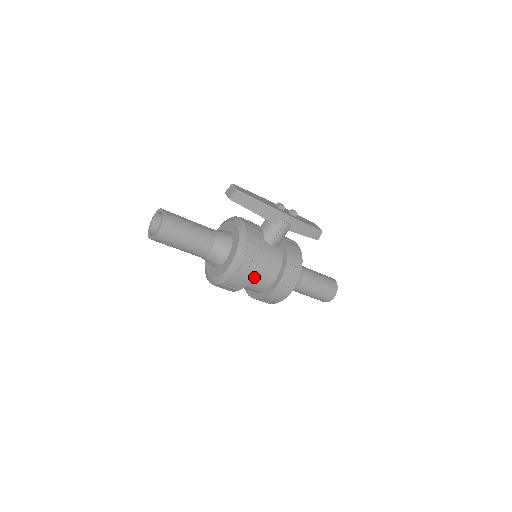
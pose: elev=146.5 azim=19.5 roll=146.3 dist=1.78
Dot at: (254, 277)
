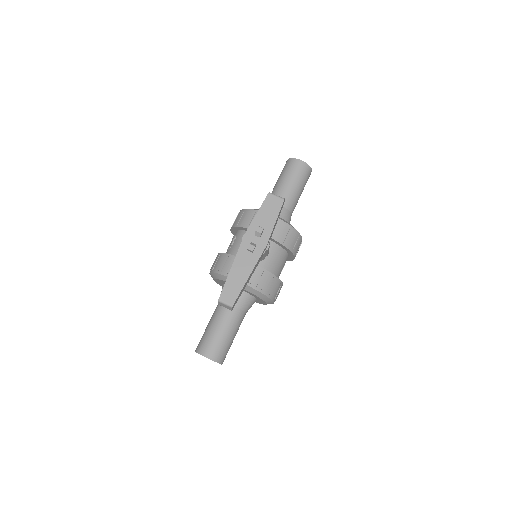
Dot at: occluded
